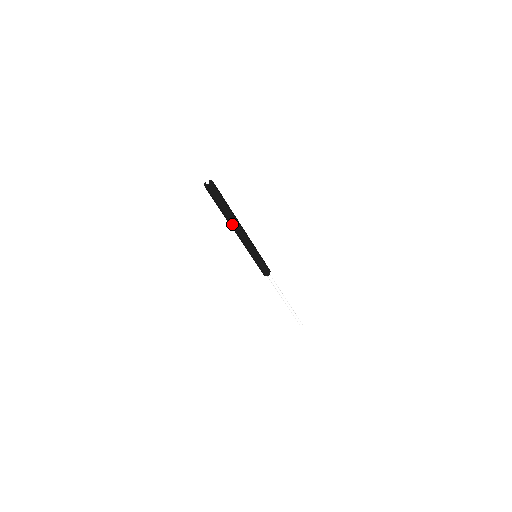
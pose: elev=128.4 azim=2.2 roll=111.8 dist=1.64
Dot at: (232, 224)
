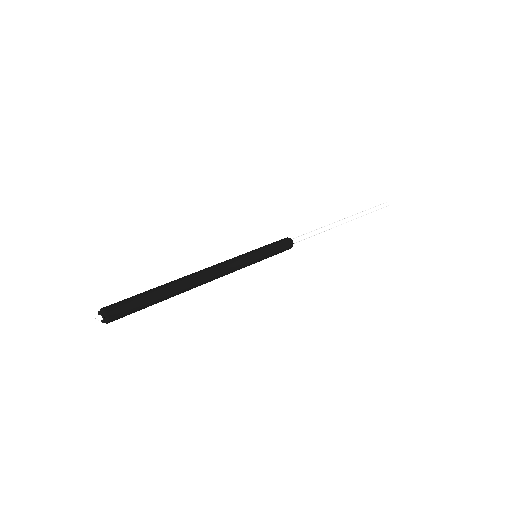
Dot at: (187, 290)
